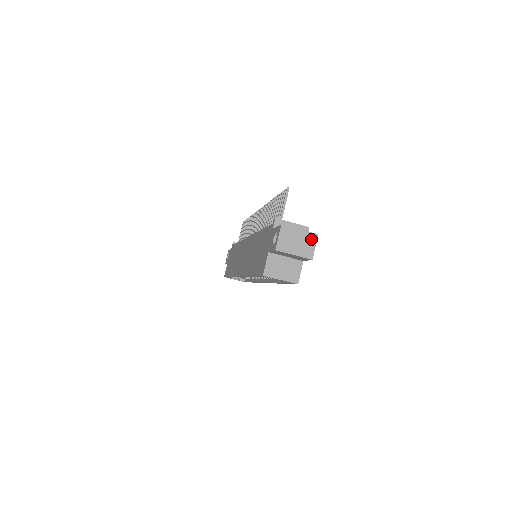
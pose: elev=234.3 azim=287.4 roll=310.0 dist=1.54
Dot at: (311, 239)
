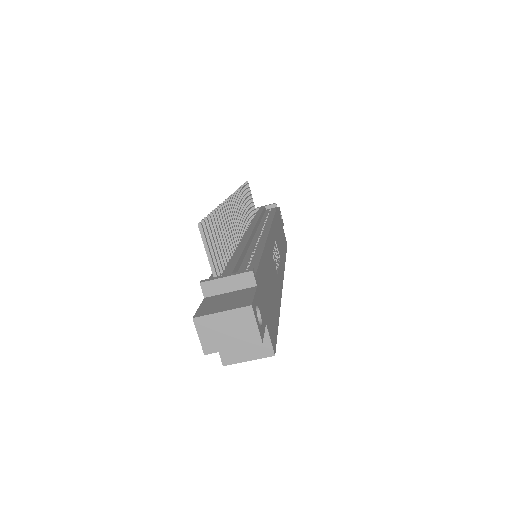
Dot at: (245, 317)
